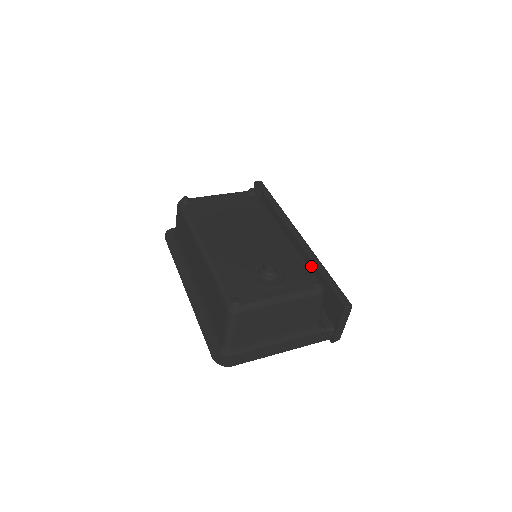
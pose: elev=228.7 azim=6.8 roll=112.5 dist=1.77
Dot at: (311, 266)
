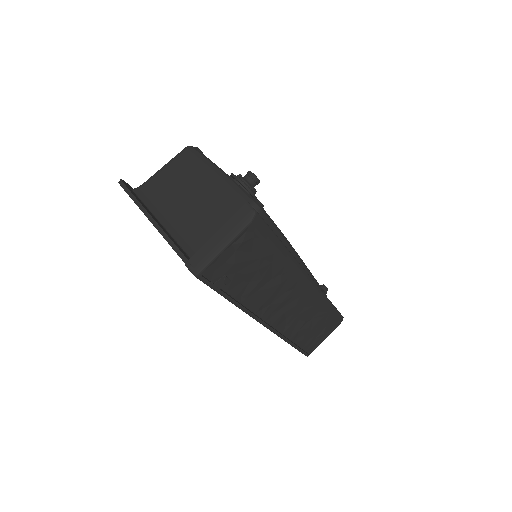
Dot at: (280, 278)
